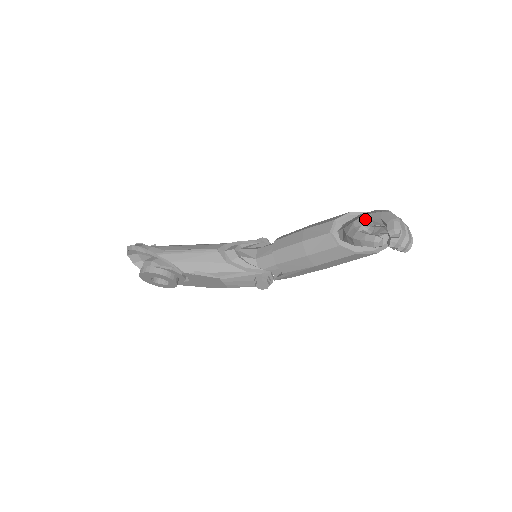
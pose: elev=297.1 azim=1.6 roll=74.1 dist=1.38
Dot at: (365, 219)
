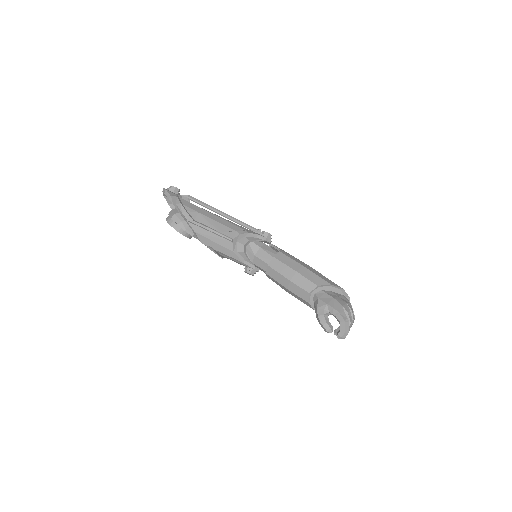
Dot at: (333, 311)
